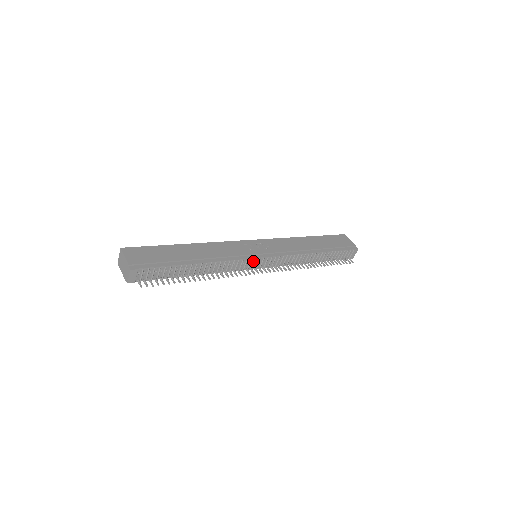
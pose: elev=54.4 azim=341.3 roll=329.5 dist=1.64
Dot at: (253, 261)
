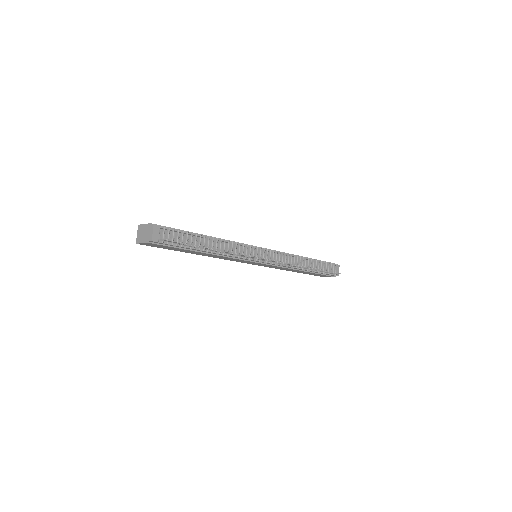
Dot at: (256, 251)
